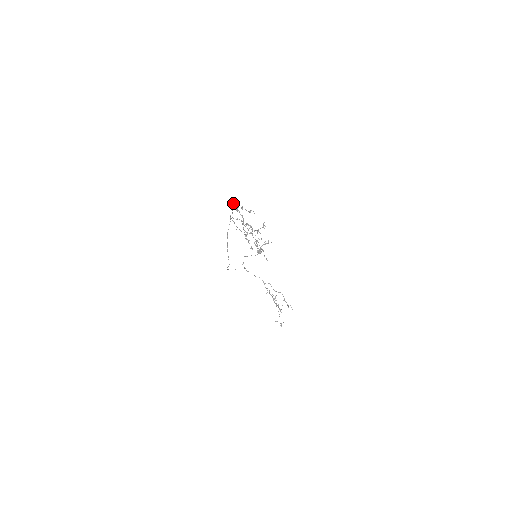
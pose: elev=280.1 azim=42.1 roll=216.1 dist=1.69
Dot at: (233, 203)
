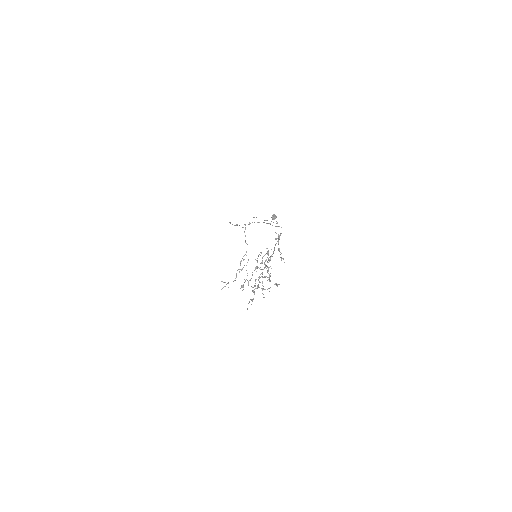
Dot at: occluded
